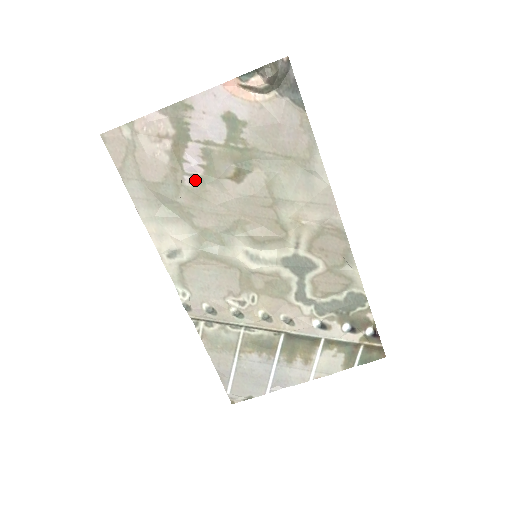
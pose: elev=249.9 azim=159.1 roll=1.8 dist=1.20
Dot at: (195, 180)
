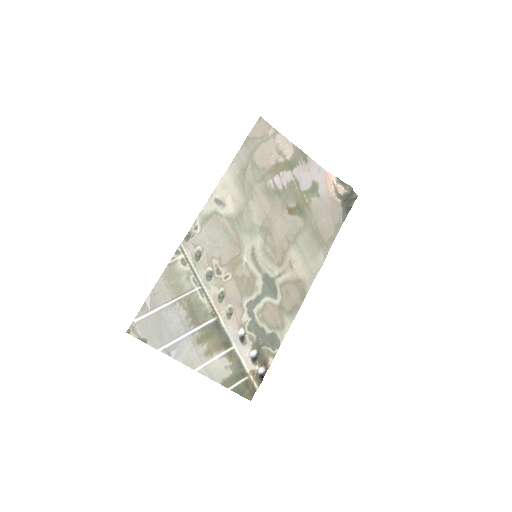
Dot at: (273, 187)
